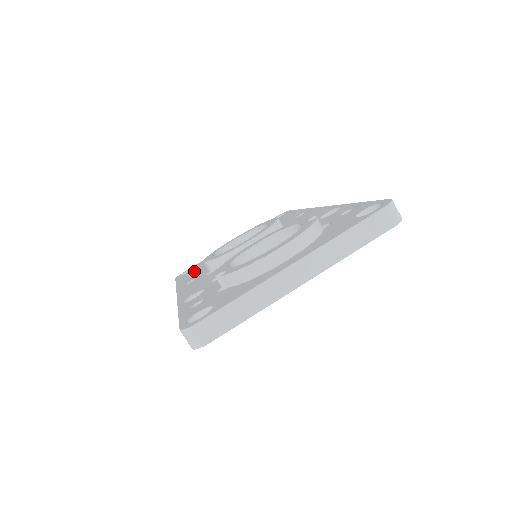
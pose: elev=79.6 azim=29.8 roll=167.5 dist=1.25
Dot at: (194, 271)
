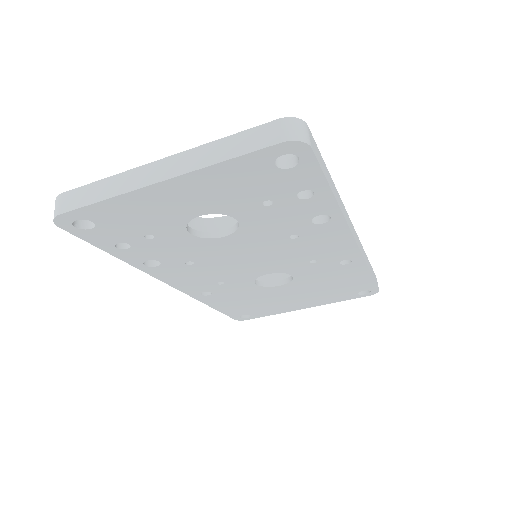
Dot at: occluded
